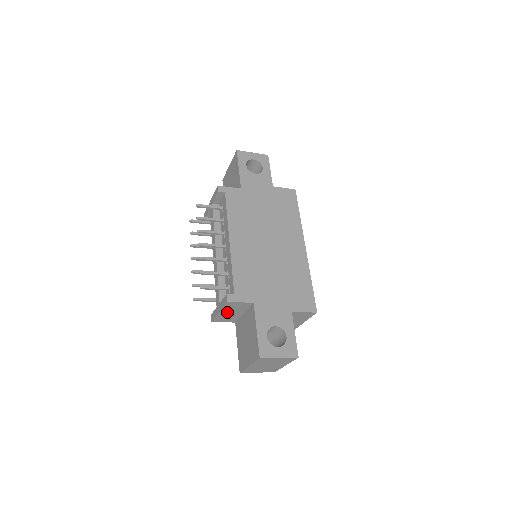
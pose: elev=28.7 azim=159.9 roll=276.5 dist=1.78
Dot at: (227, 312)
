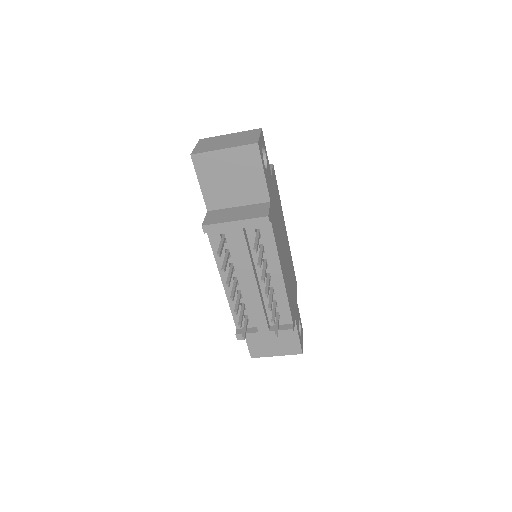
Dot at: occluded
